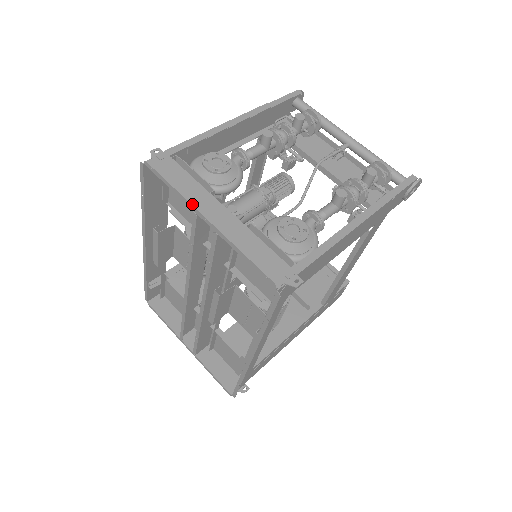
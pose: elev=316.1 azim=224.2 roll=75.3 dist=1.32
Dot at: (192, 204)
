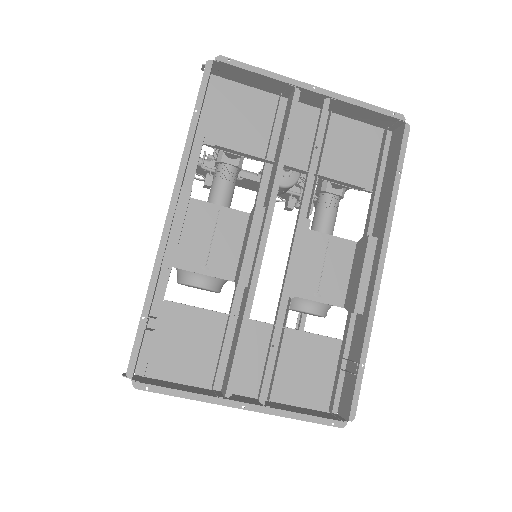
Dot at: (294, 79)
